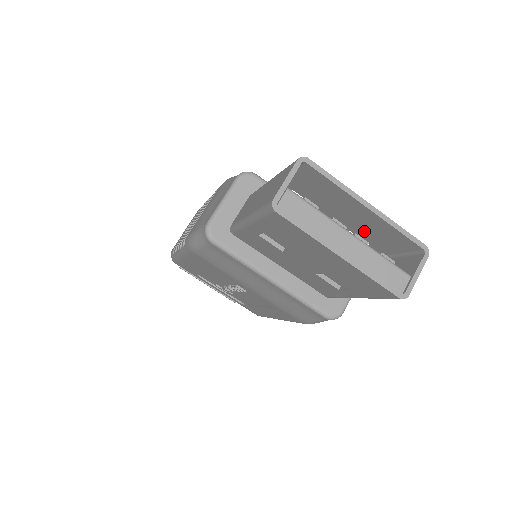
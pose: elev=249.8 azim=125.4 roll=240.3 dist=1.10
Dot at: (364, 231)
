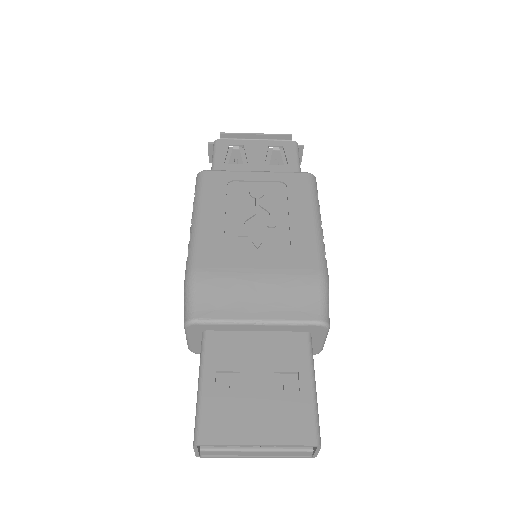
Dot at: (279, 408)
